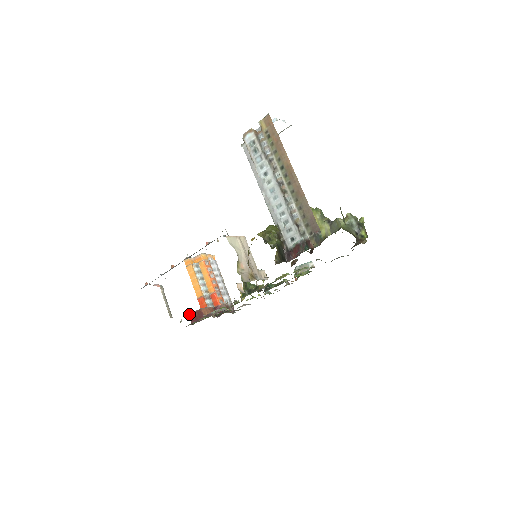
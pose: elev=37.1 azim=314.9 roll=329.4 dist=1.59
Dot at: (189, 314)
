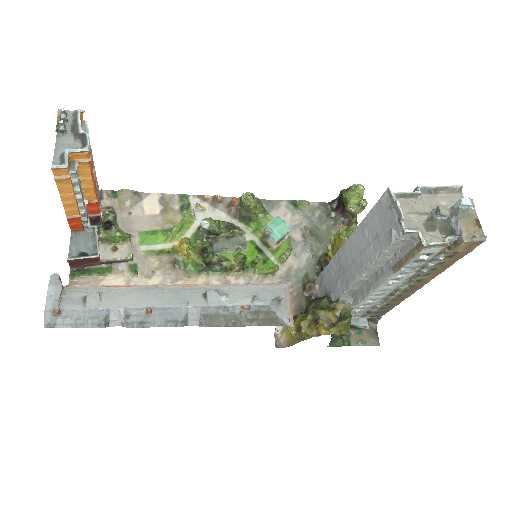
Dot at: (69, 260)
